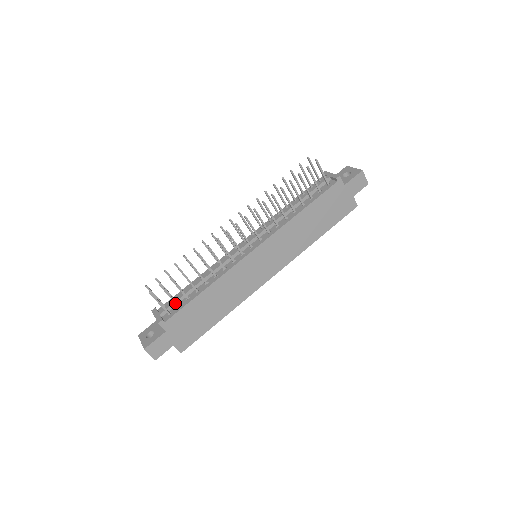
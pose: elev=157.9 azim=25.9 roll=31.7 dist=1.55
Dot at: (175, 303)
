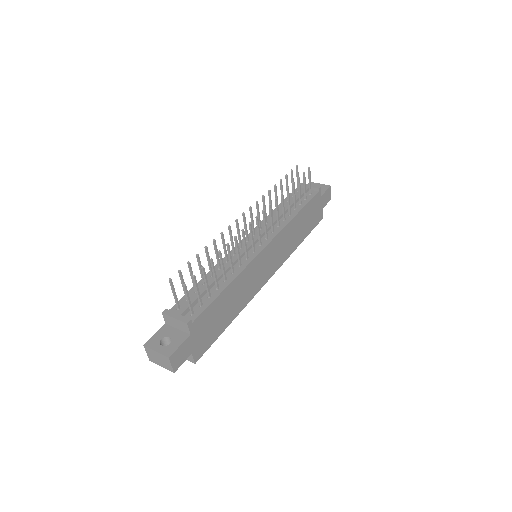
Dot at: (200, 300)
